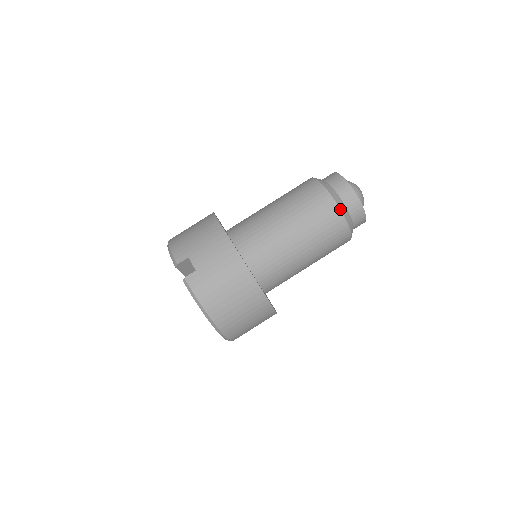
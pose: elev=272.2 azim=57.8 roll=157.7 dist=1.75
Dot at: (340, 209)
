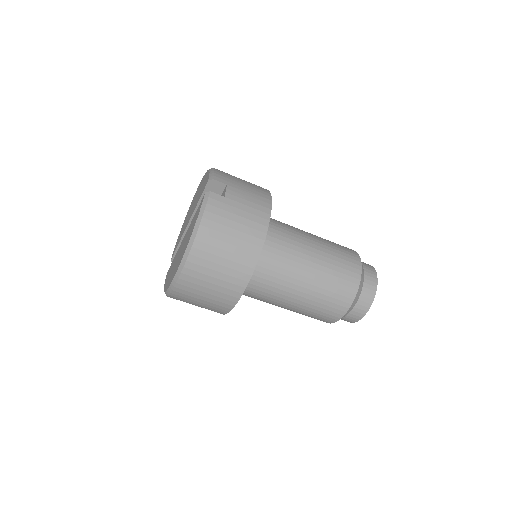
Dot at: (360, 284)
